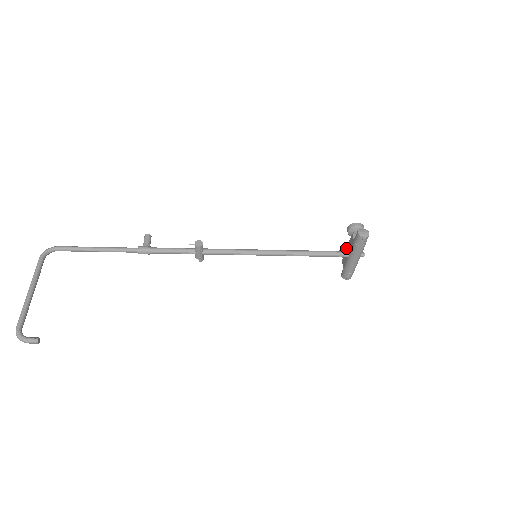
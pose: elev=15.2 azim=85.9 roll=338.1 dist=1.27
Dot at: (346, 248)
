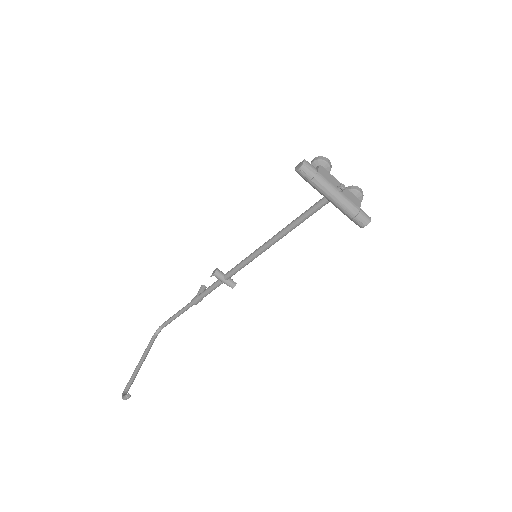
Dot at: occluded
